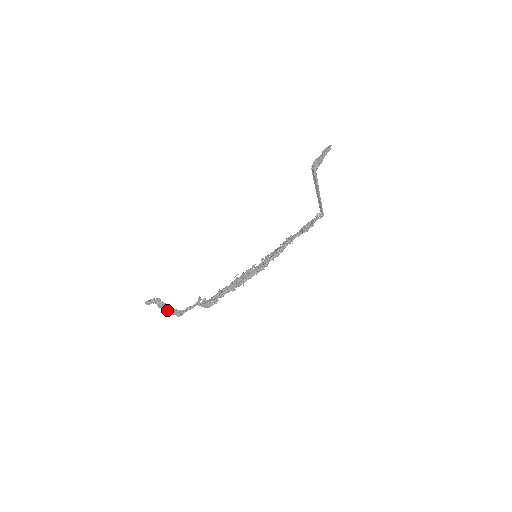
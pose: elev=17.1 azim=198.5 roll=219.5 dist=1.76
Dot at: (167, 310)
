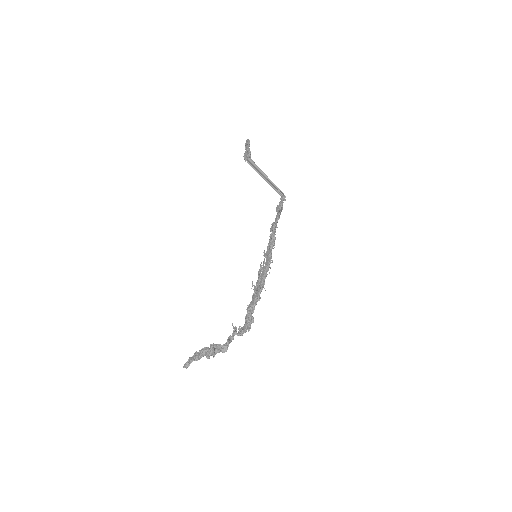
Dot at: (209, 349)
